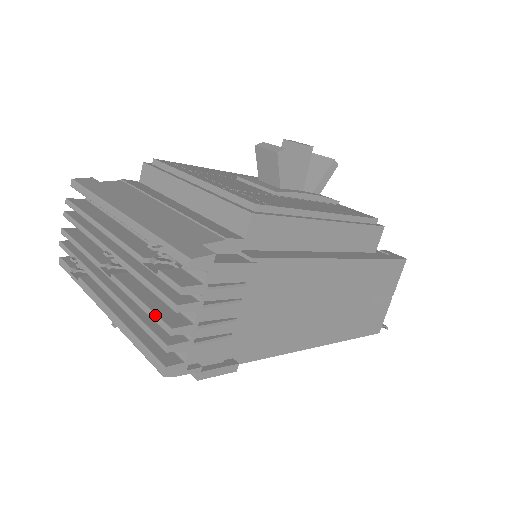
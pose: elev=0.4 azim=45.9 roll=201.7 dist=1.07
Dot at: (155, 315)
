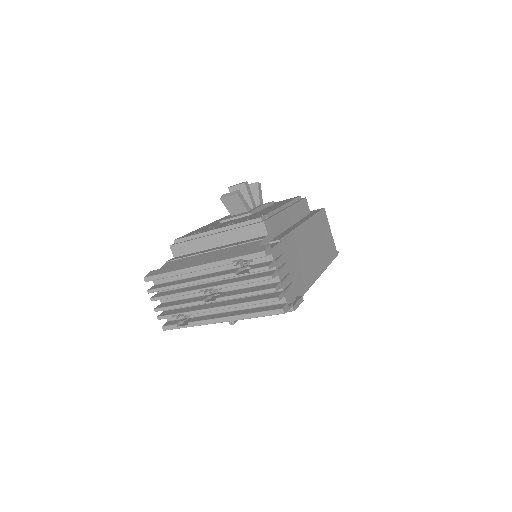
Dot at: (261, 291)
